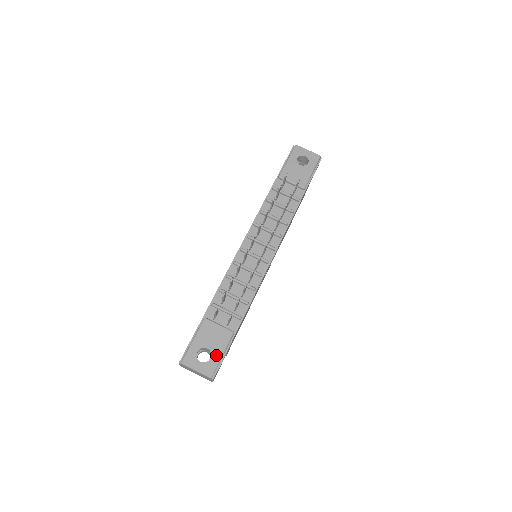
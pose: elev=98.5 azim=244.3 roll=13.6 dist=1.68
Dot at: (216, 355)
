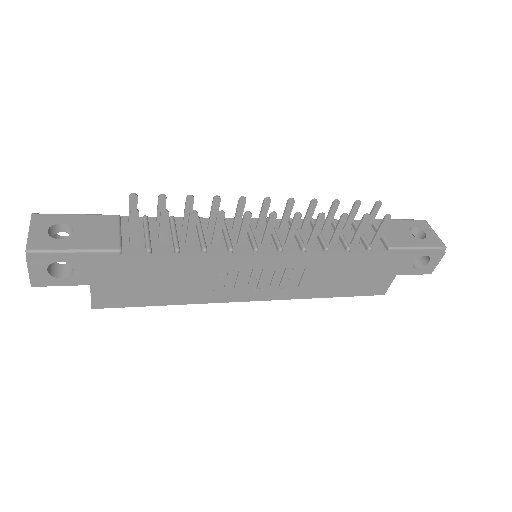
Dot at: (69, 243)
